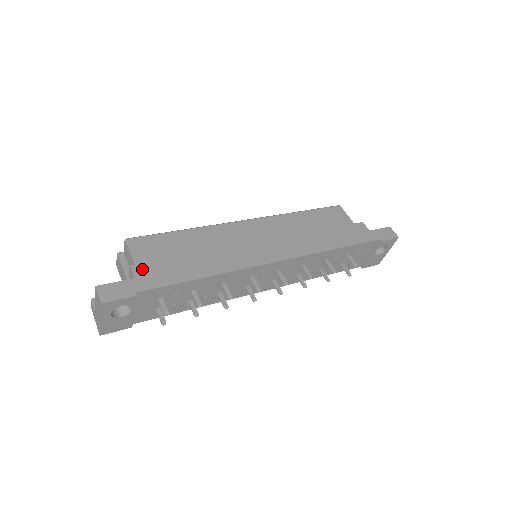
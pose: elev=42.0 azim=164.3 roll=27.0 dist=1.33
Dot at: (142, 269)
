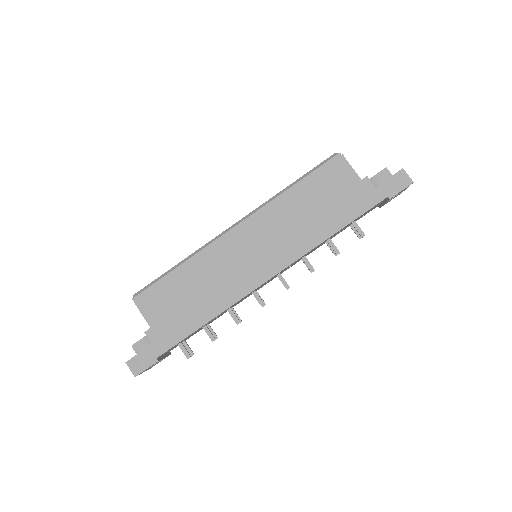
Dot at: (154, 332)
